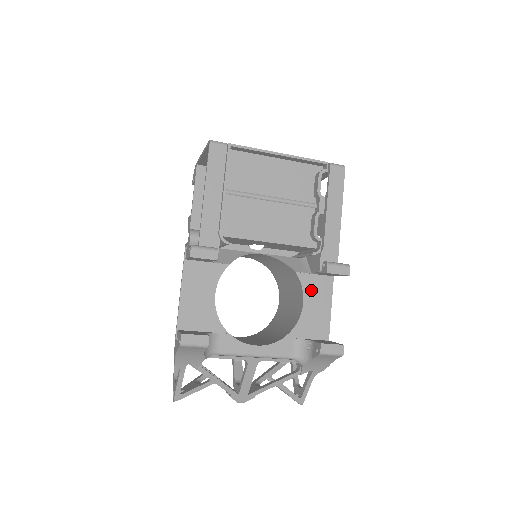
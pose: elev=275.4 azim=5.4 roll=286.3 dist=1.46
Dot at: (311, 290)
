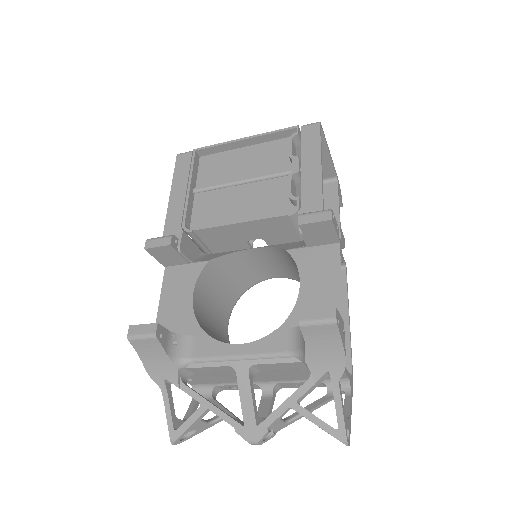
Dot at: (309, 266)
